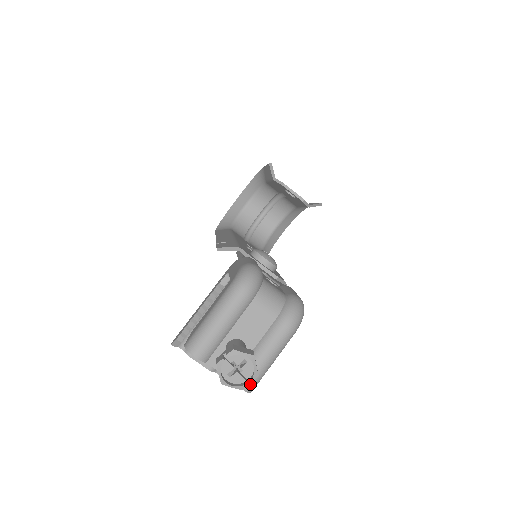
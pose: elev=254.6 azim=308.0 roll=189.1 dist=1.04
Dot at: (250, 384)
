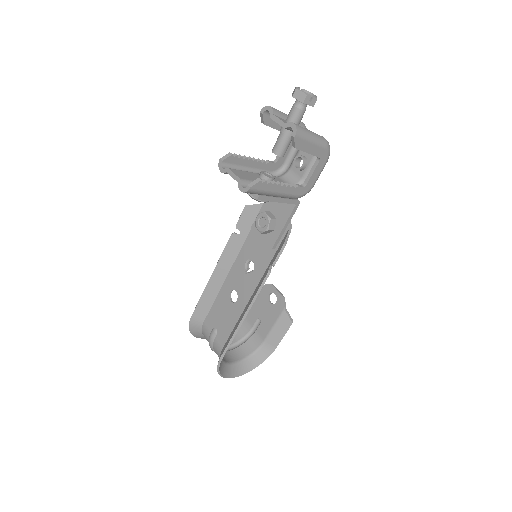
Dot at: (299, 127)
